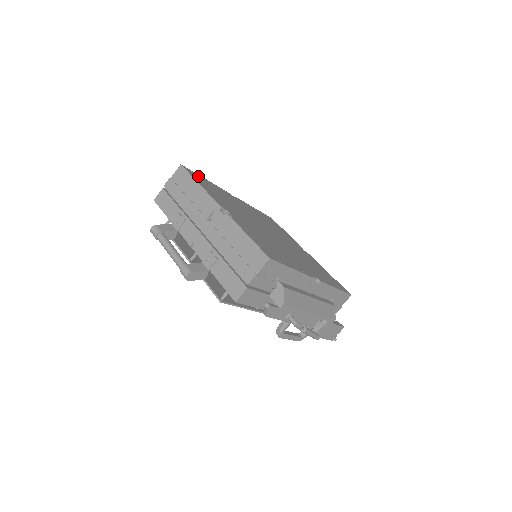
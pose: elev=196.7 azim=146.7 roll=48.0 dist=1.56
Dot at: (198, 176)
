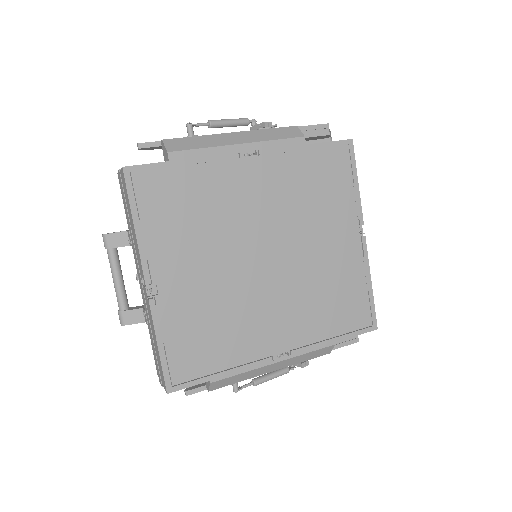
Dot at: (157, 174)
